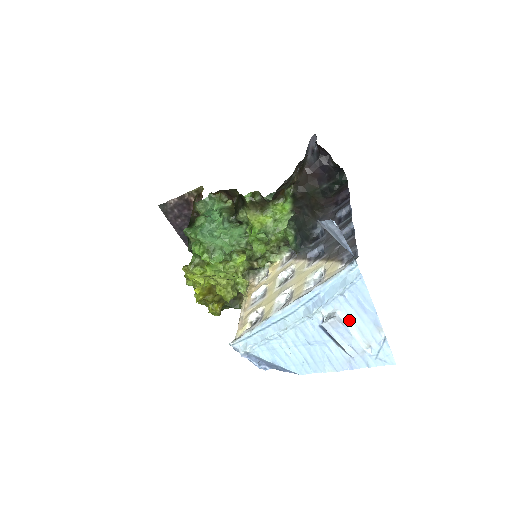
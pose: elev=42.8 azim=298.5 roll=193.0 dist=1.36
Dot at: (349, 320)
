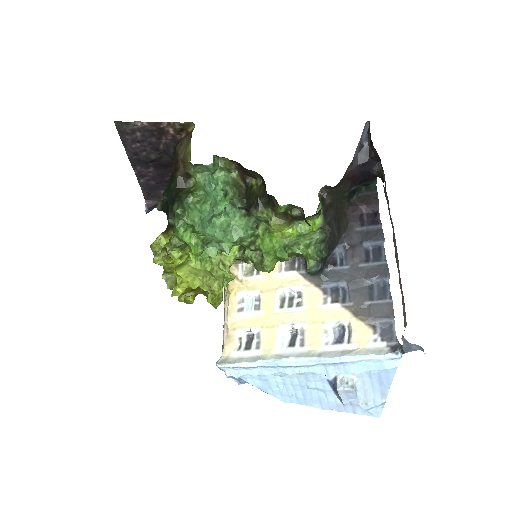
Dot at: (361, 385)
